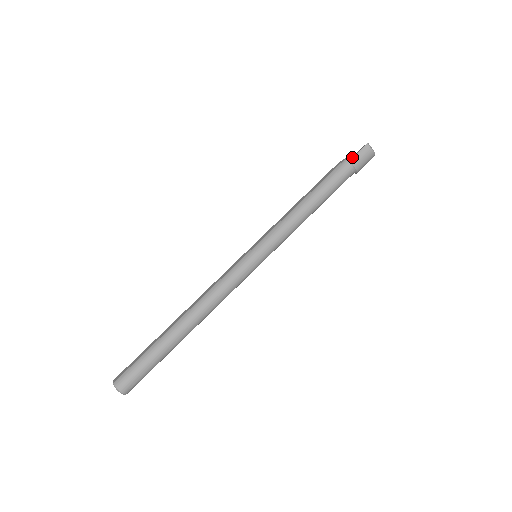
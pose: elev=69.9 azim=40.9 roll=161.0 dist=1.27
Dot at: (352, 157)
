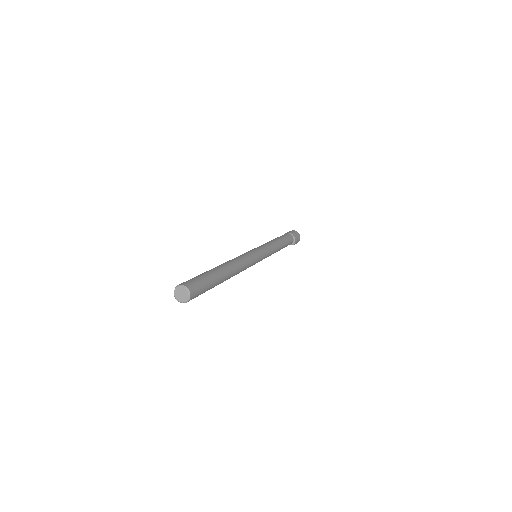
Dot at: (287, 232)
